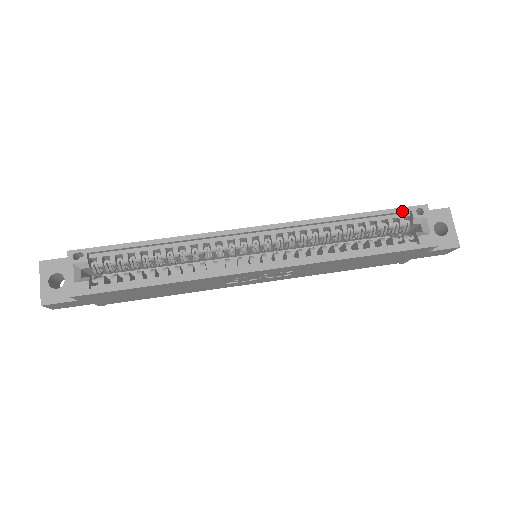
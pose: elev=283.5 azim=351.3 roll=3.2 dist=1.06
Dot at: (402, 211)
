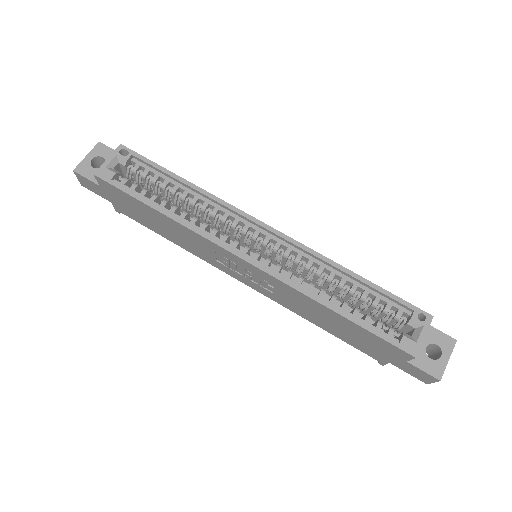
Dot at: (405, 305)
